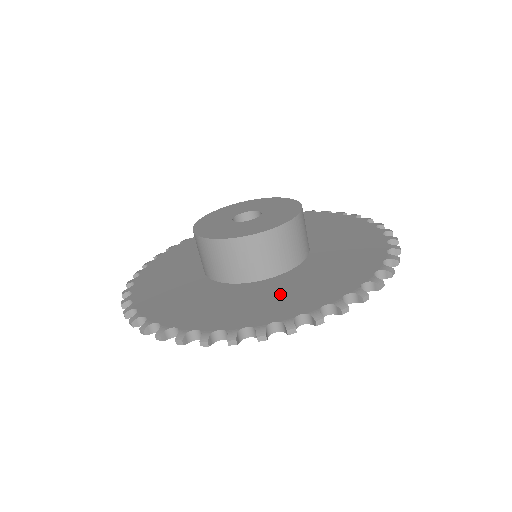
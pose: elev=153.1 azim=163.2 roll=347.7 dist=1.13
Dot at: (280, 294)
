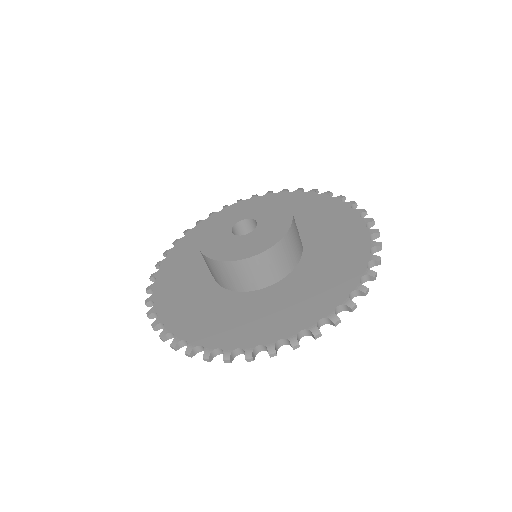
Dot at: (282, 306)
